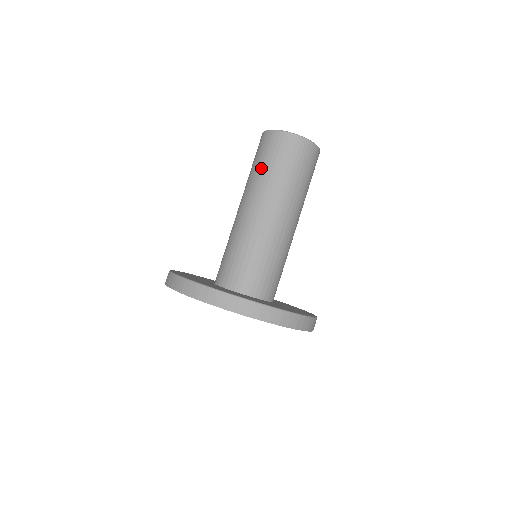
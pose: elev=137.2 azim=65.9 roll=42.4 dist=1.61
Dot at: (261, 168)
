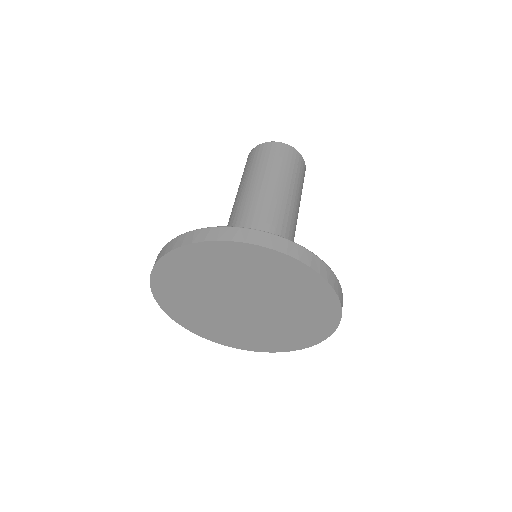
Dot at: (254, 169)
